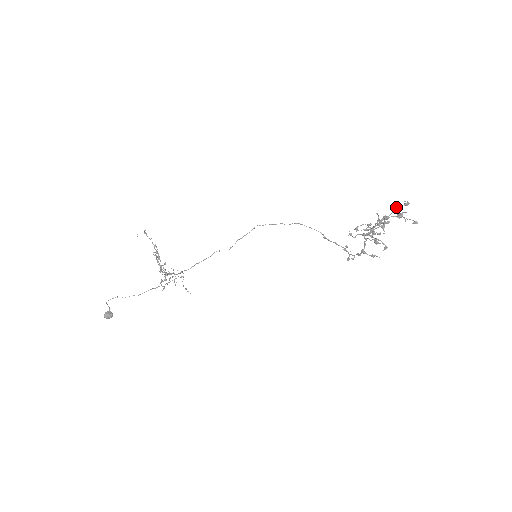
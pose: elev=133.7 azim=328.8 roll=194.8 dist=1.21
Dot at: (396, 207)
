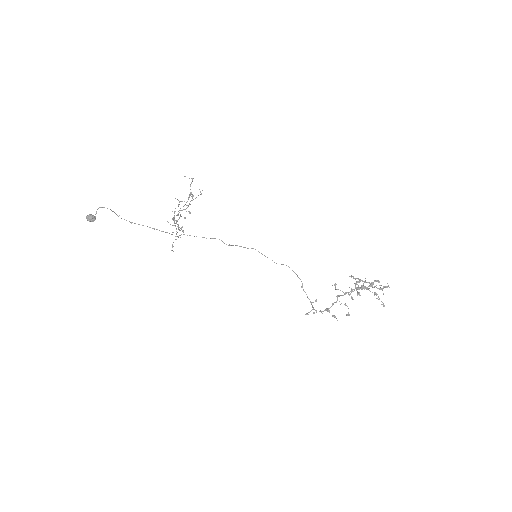
Dot at: (379, 285)
